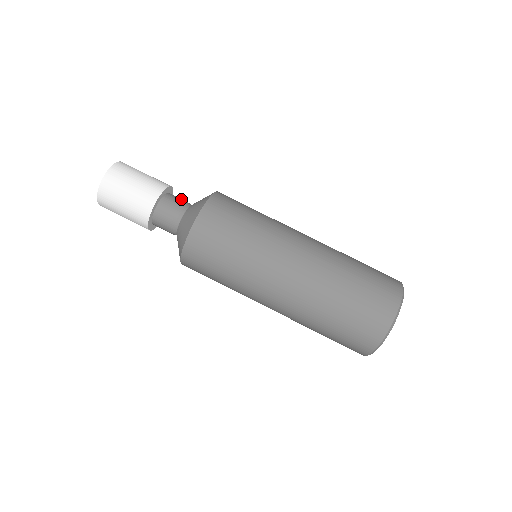
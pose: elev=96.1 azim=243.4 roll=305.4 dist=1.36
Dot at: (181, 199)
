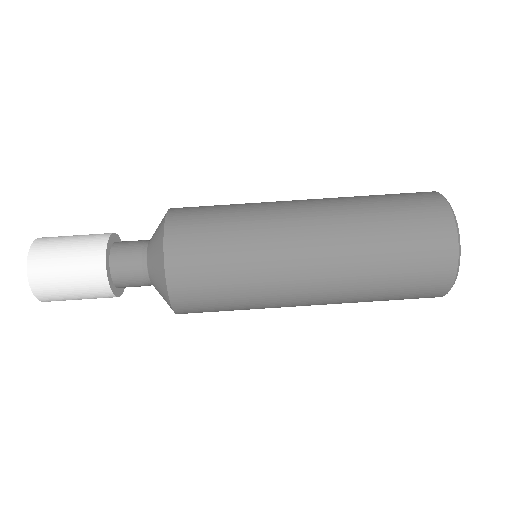
Dot at: occluded
